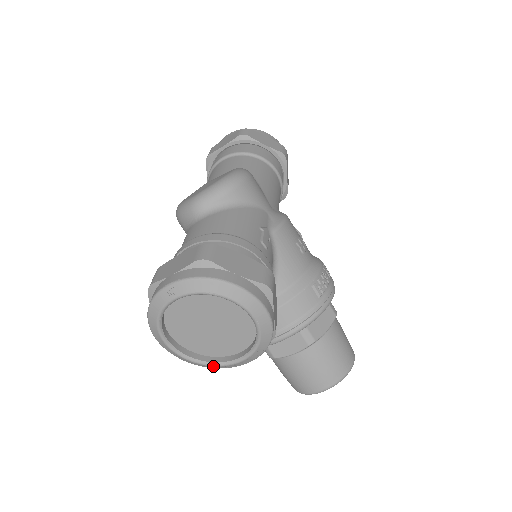
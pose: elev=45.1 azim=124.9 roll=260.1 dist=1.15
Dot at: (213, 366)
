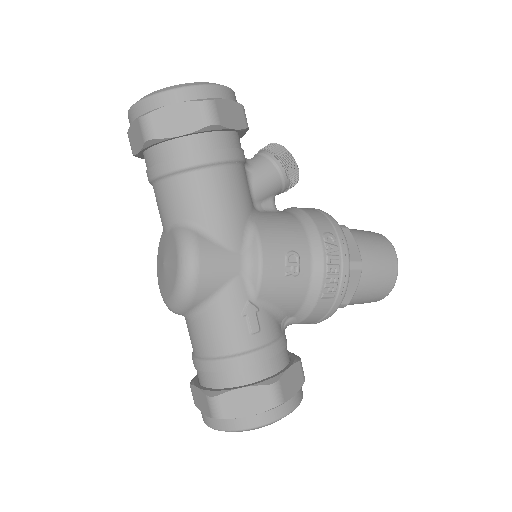
Dot at: occluded
